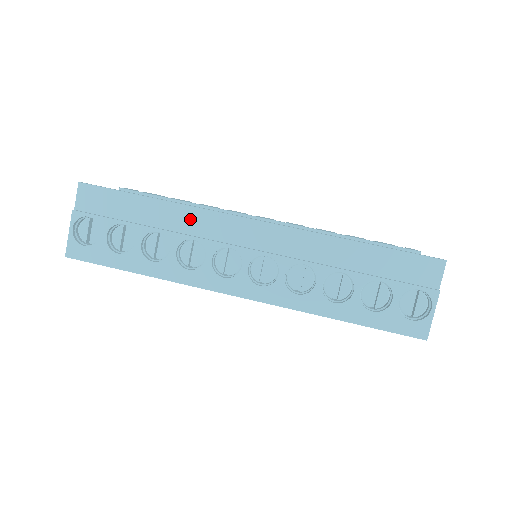
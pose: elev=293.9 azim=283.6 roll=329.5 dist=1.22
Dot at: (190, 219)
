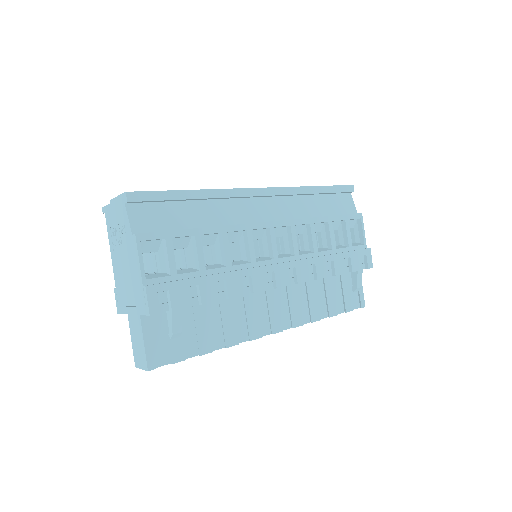
Dot at: occluded
